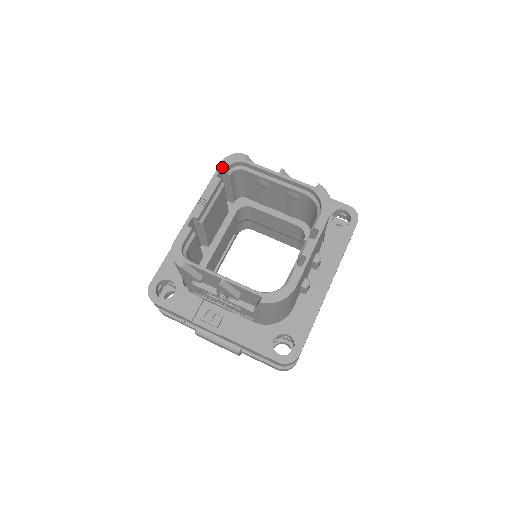
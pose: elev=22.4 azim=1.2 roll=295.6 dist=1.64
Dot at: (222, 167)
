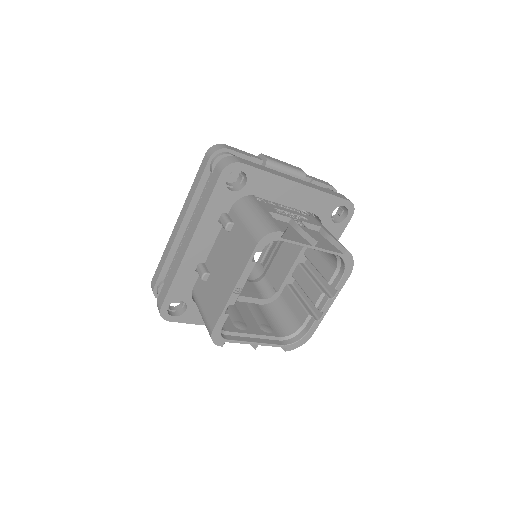
Dot at: (257, 251)
